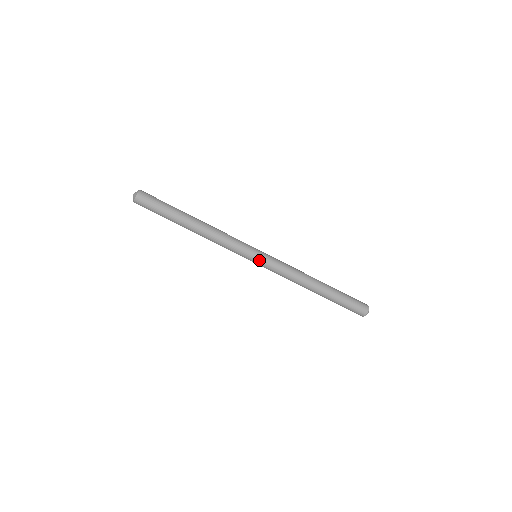
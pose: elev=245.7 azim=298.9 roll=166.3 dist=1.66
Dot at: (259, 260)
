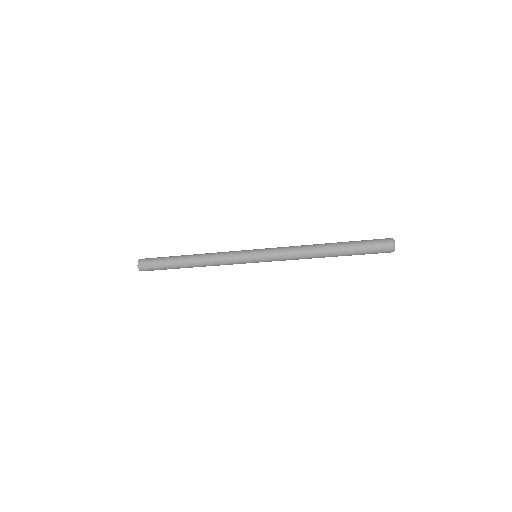
Dot at: (258, 259)
